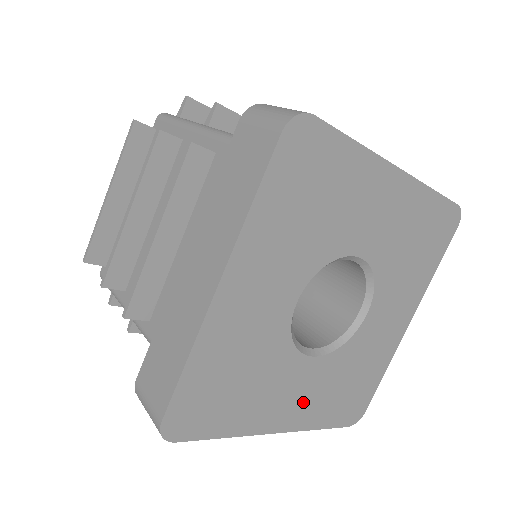
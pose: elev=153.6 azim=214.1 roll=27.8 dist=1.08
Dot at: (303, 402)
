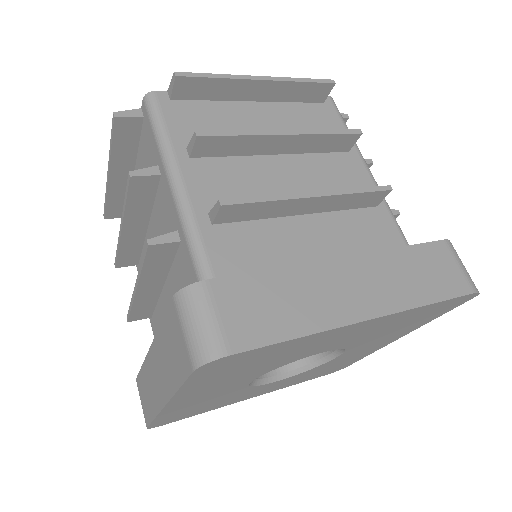
Dot at: (275, 387)
